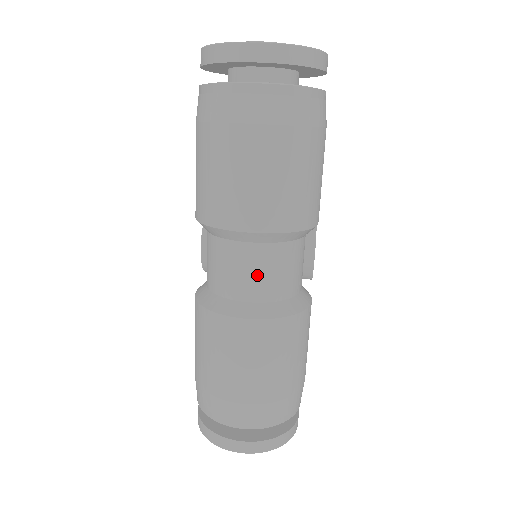
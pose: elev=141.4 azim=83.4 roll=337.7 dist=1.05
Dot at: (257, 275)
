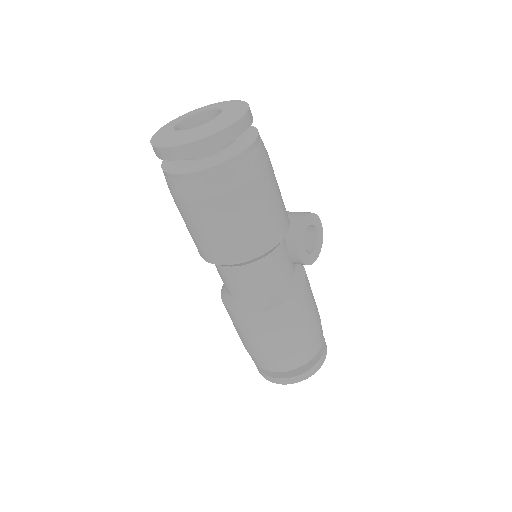
Dot at: (239, 285)
